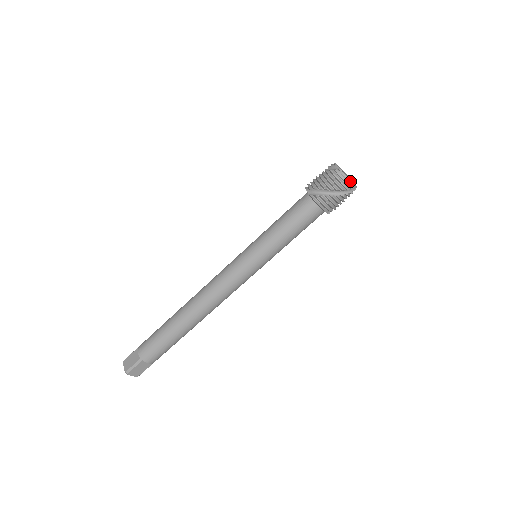
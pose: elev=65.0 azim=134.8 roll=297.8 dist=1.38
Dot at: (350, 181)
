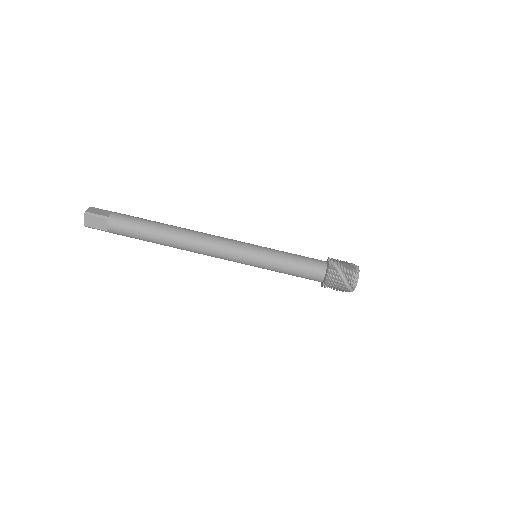
Dot at: (357, 281)
